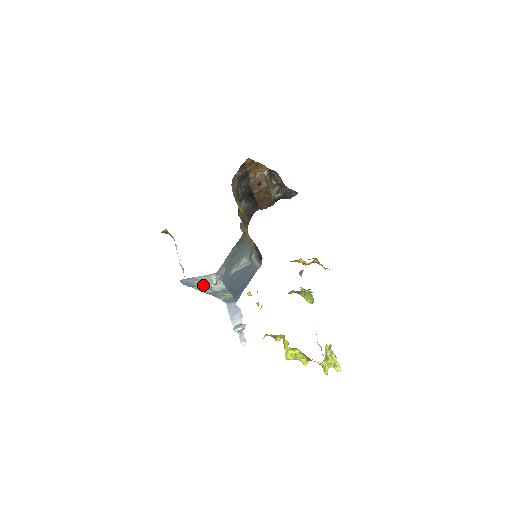
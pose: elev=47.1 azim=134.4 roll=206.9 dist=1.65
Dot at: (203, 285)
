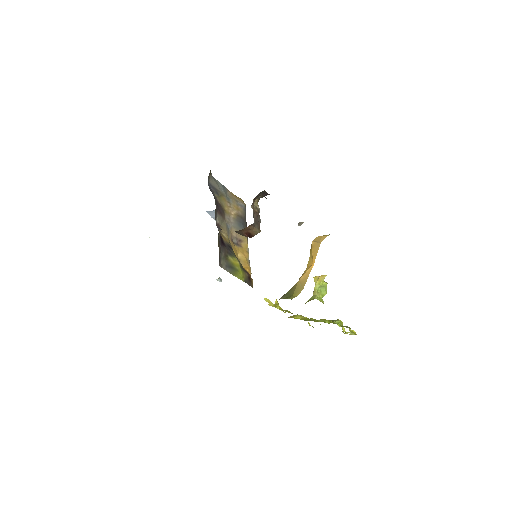
Dot at: occluded
